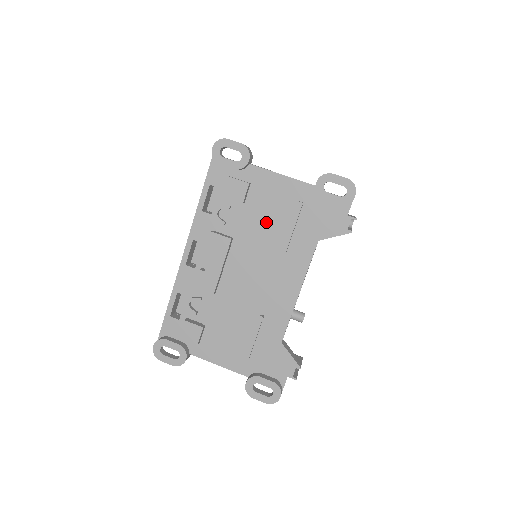
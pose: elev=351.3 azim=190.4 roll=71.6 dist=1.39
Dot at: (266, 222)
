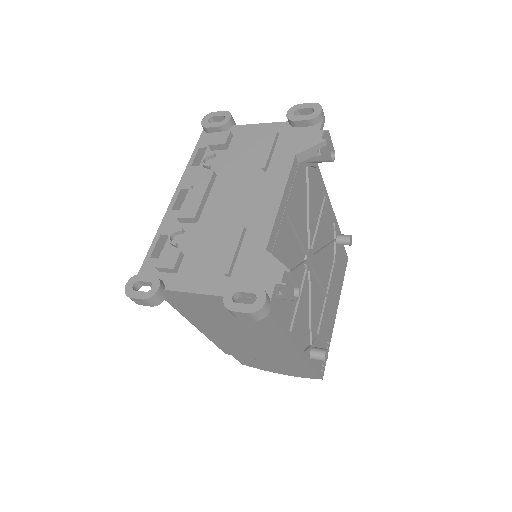
Dot at: (247, 157)
